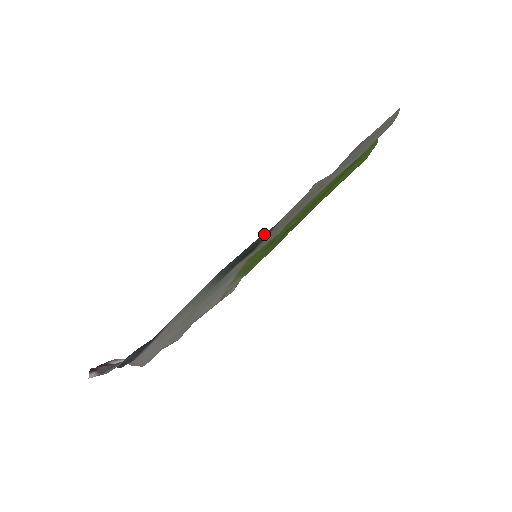
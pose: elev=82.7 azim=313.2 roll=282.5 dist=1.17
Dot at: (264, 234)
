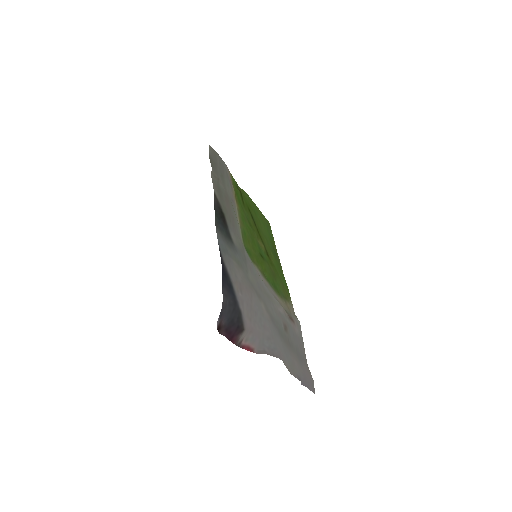
Dot at: (215, 200)
